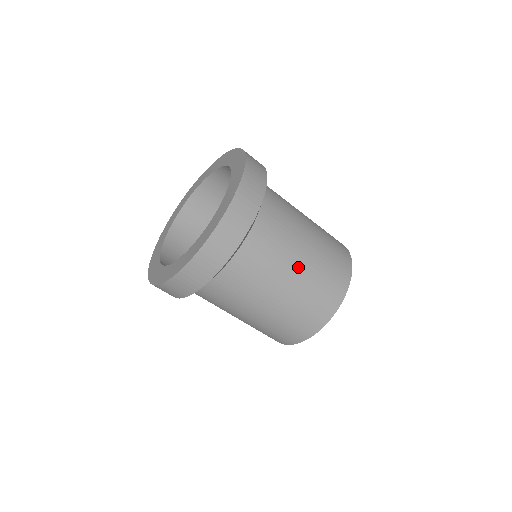
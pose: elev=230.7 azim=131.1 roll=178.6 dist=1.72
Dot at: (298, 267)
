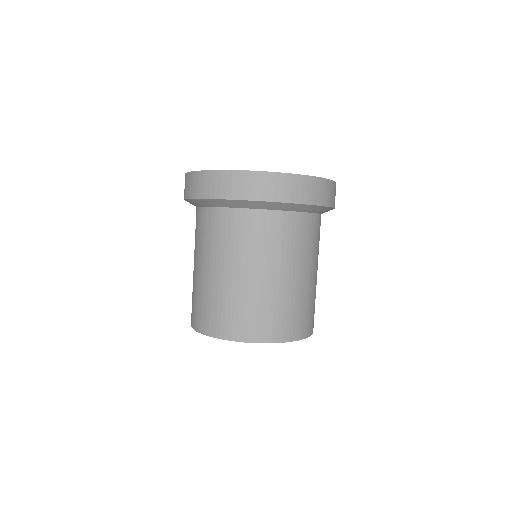
Dot at: (313, 274)
